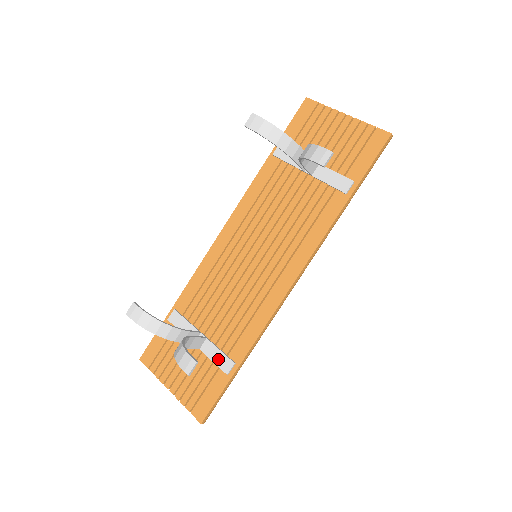
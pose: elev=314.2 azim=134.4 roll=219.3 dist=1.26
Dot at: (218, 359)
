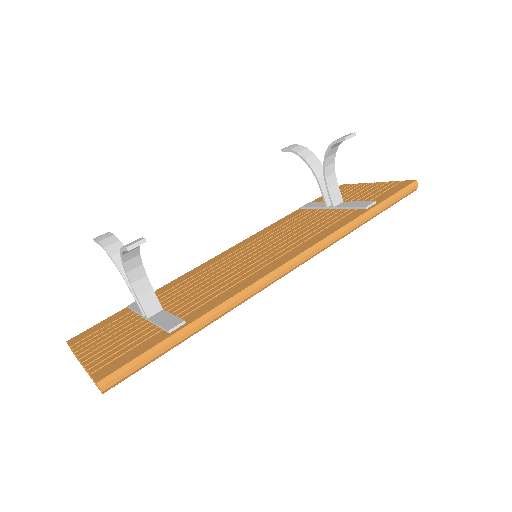
Dot at: (165, 321)
